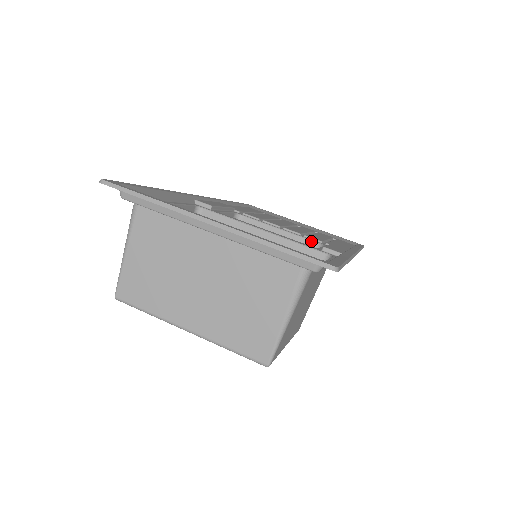
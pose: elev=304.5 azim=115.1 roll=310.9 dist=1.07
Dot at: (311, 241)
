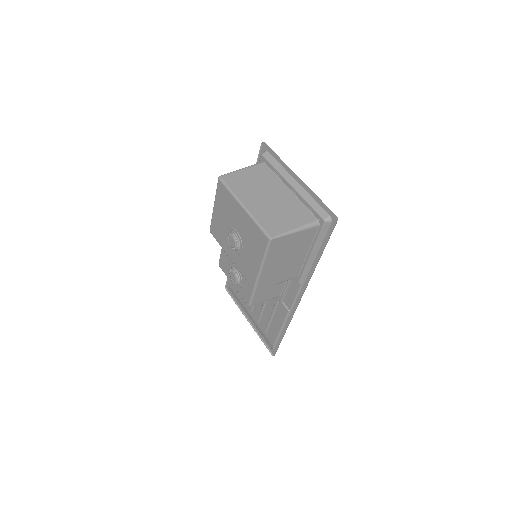
Dot at: occluded
